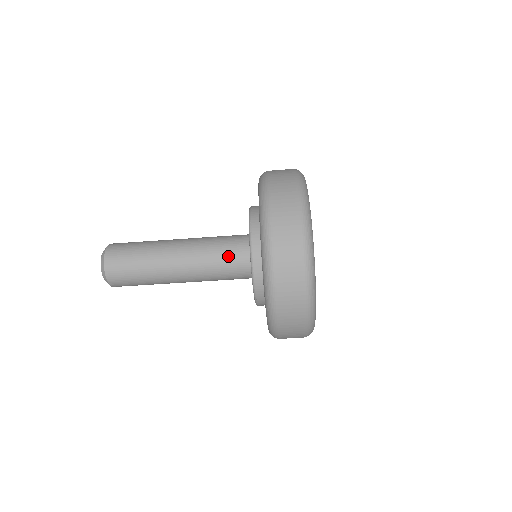
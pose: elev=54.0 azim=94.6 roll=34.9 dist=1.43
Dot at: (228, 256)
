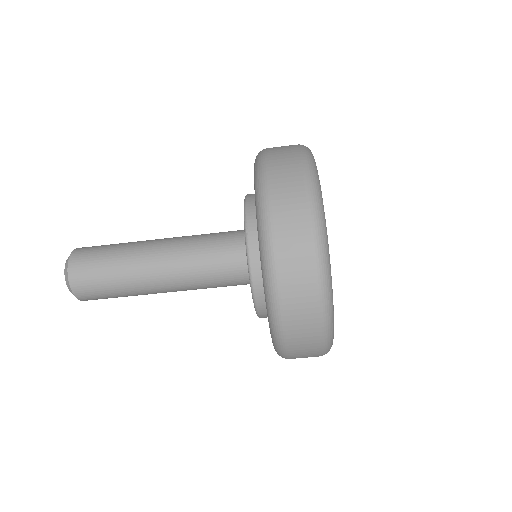
Dot at: (221, 262)
